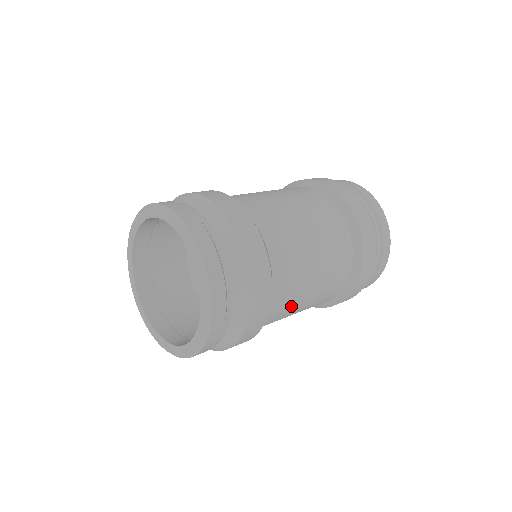
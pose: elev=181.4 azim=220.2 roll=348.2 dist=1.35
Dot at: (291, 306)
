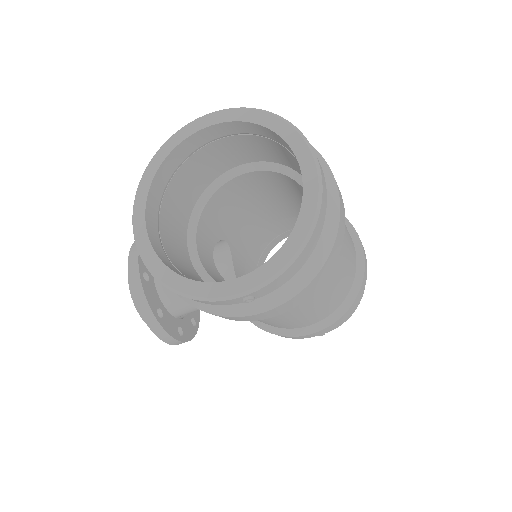
Dot at: (335, 271)
